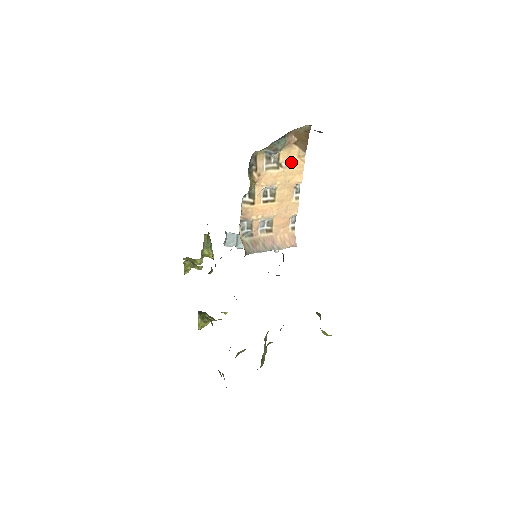
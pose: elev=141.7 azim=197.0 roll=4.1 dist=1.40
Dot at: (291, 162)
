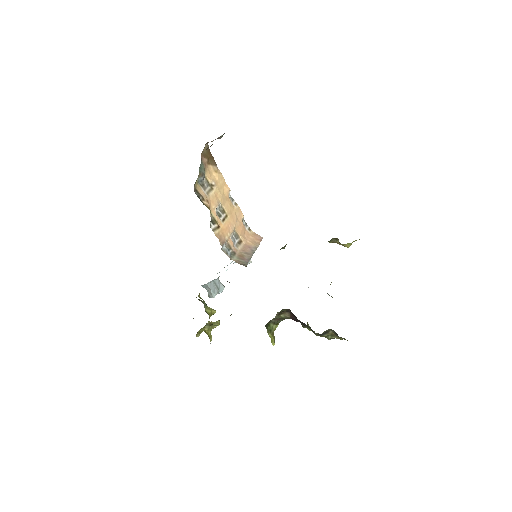
Dot at: (215, 179)
